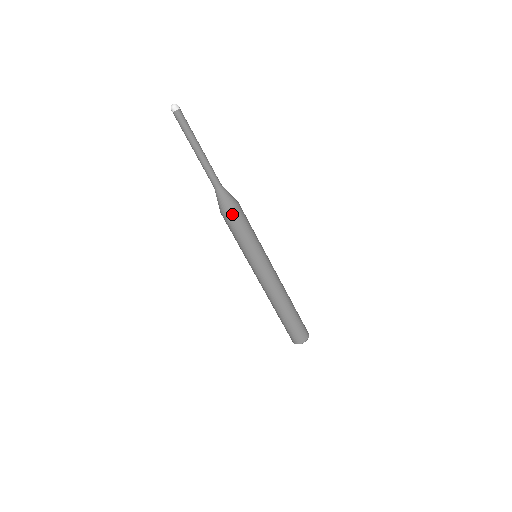
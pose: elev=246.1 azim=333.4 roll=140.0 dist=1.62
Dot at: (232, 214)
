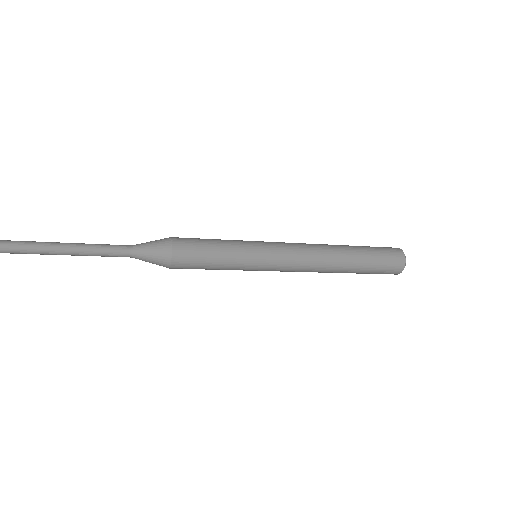
Dot at: (177, 268)
